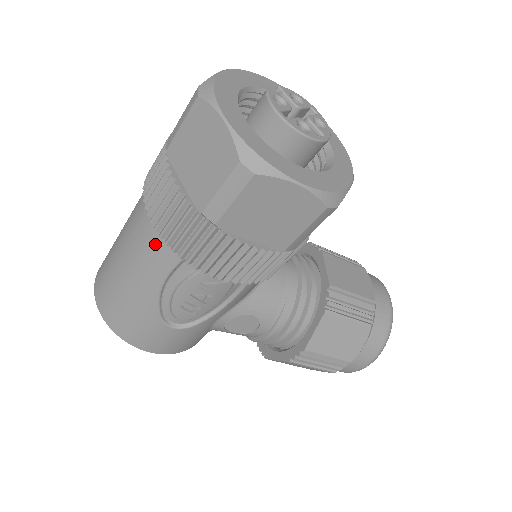
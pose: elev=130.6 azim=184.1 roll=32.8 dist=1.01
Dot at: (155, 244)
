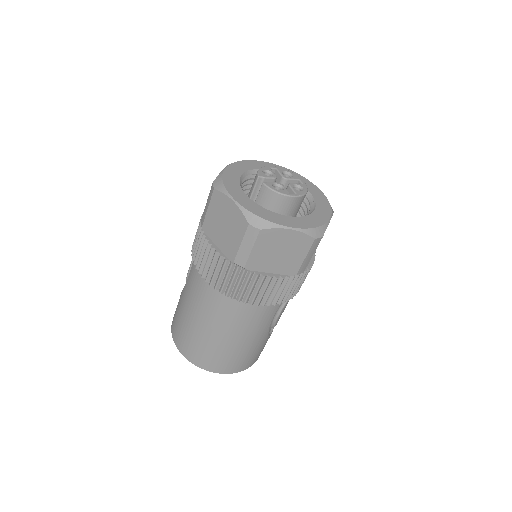
Dot at: (262, 311)
